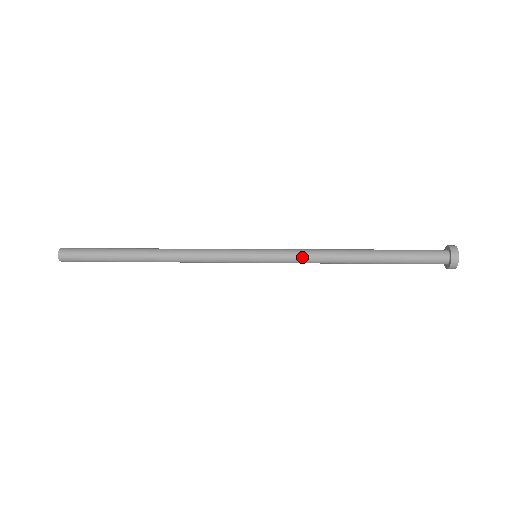
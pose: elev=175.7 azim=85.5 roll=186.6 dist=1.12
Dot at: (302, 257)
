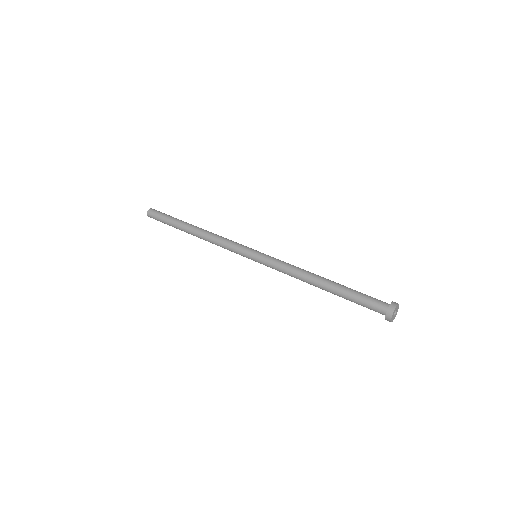
Dot at: (282, 272)
